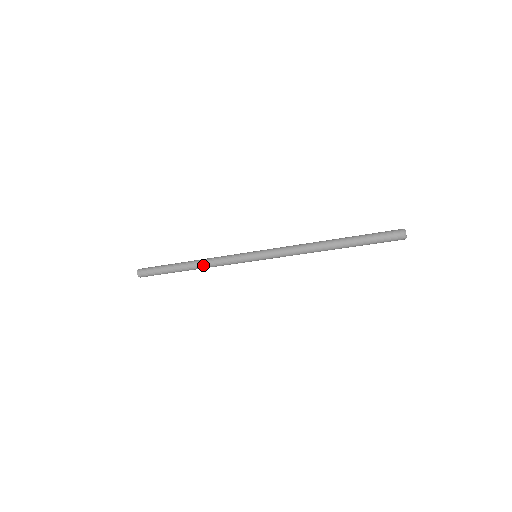
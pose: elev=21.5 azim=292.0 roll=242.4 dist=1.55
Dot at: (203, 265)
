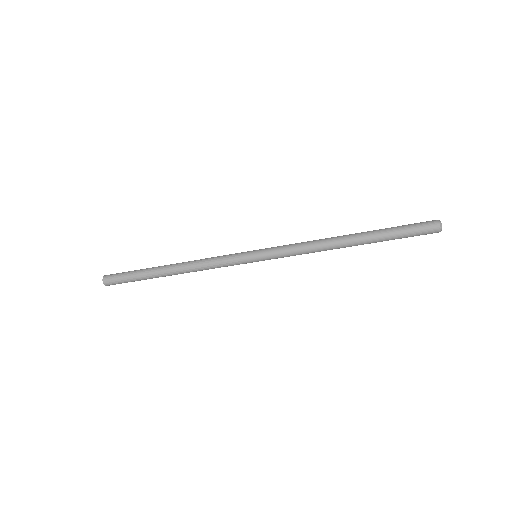
Dot at: occluded
